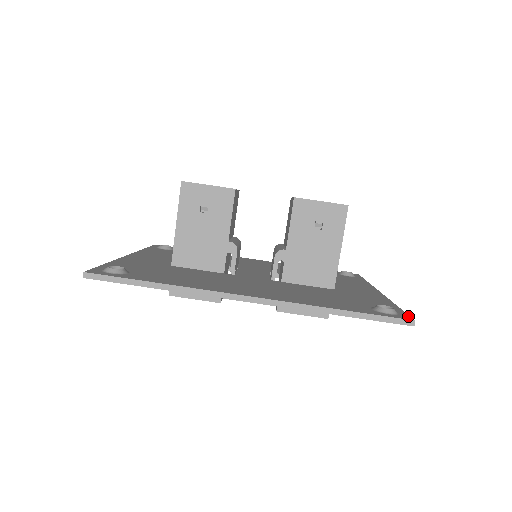
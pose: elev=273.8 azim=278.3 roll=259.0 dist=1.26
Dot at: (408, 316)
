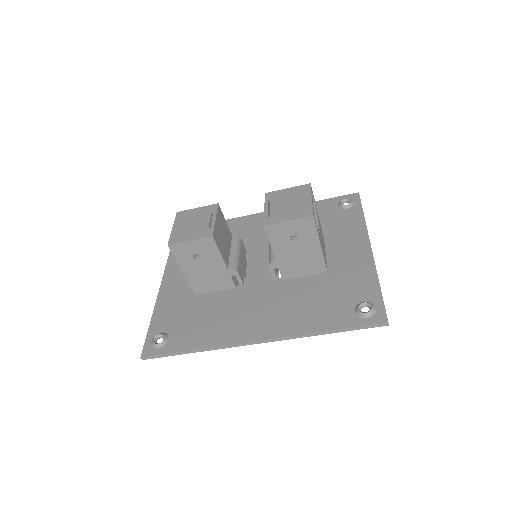
Dot at: (384, 313)
